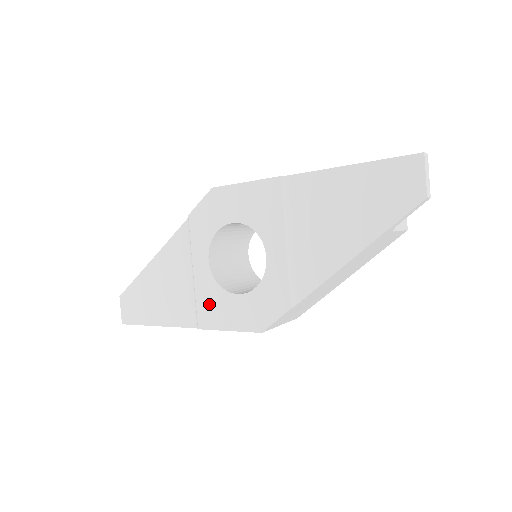
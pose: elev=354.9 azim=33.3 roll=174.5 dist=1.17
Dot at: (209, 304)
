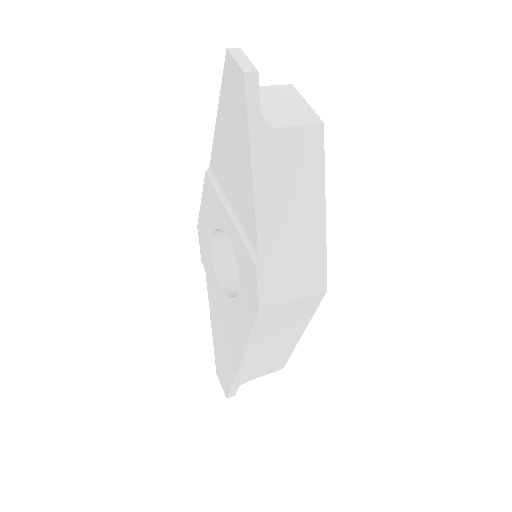
Dot at: (235, 321)
